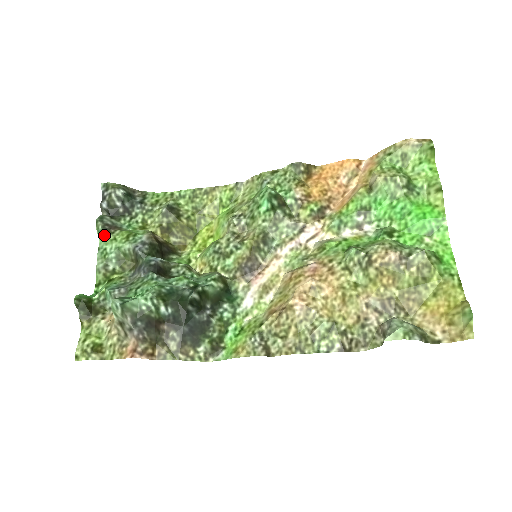
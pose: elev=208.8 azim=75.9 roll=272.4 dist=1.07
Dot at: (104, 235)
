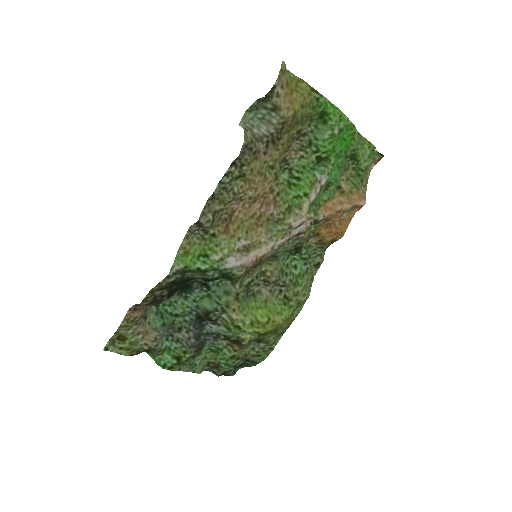
Dot at: (203, 365)
